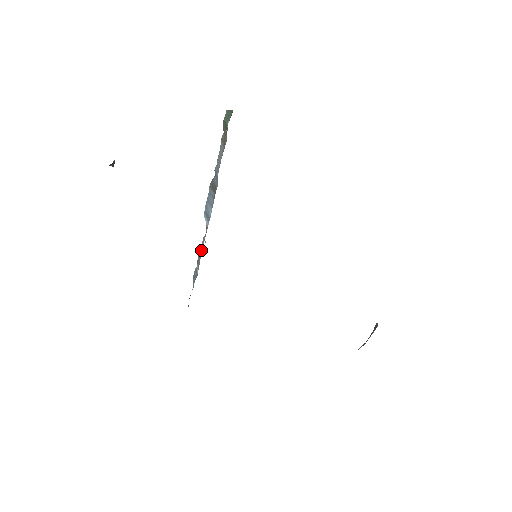
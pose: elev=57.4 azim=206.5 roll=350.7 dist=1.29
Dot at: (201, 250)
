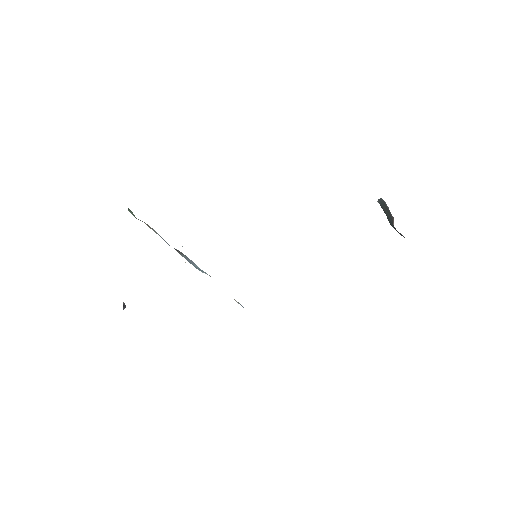
Dot at: occluded
